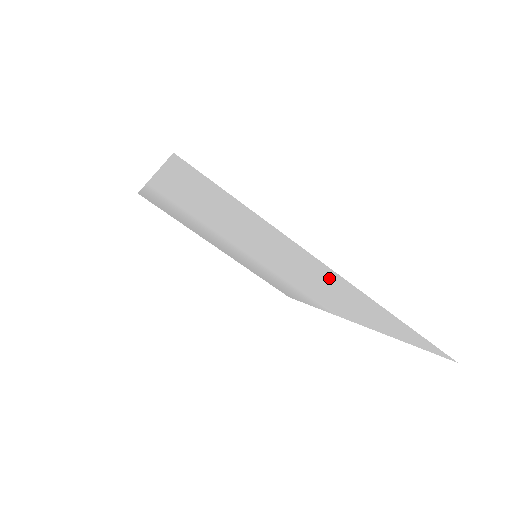
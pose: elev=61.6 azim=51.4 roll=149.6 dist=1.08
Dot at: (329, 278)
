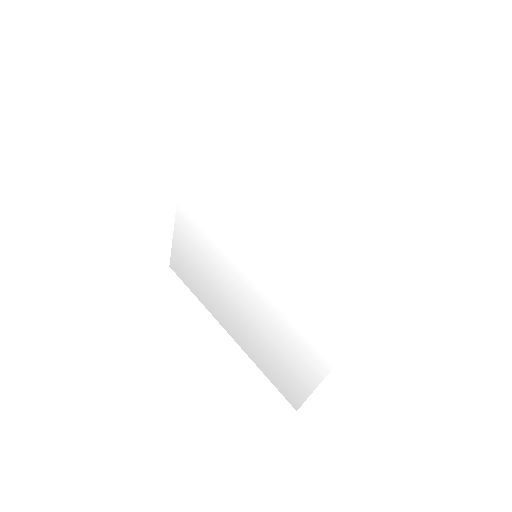
Dot at: (307, 162)
